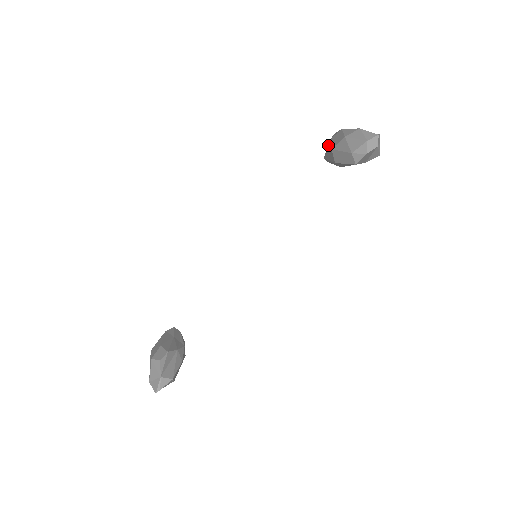
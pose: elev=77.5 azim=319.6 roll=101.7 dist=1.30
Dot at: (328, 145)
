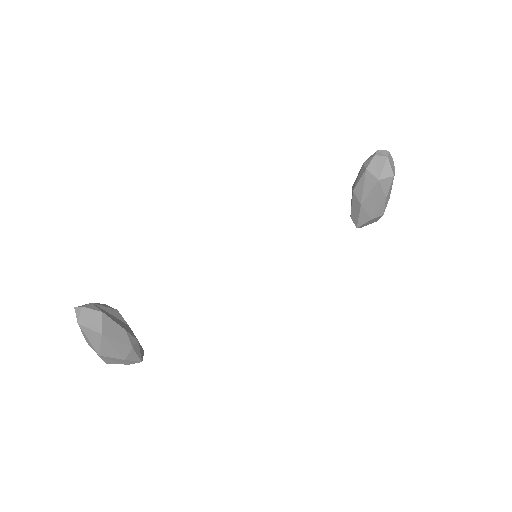
Dot at: occluded
